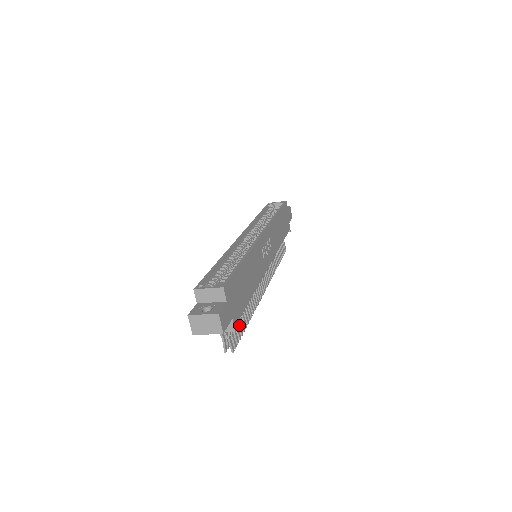
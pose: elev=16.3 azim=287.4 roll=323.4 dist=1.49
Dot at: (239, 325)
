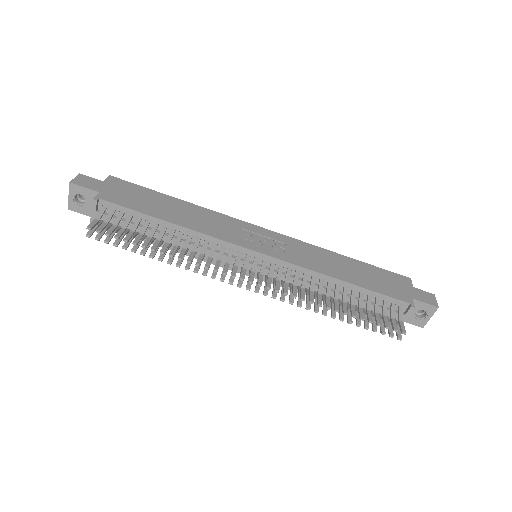
Dot at: (129, 233)
